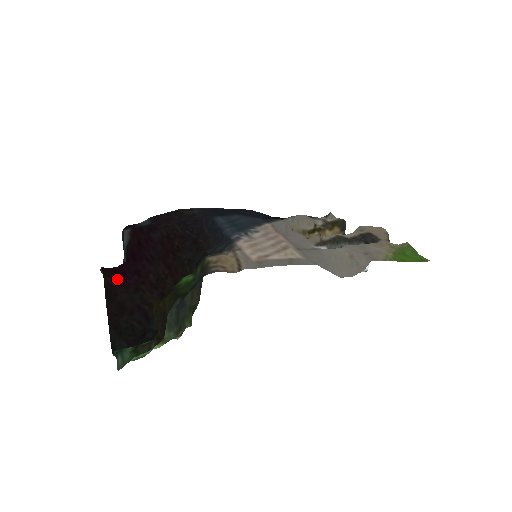
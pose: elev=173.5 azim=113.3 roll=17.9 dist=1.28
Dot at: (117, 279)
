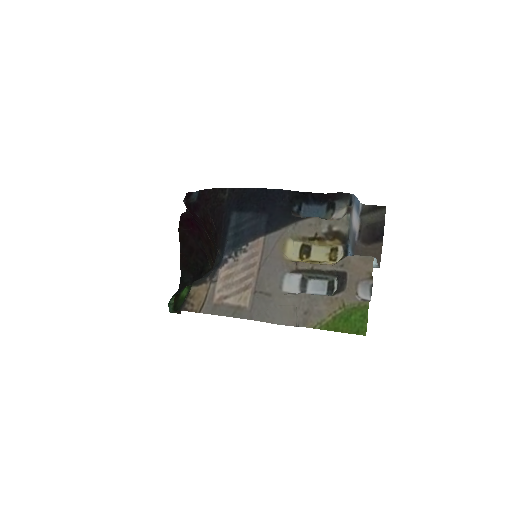
Dot at: (188, 228)
